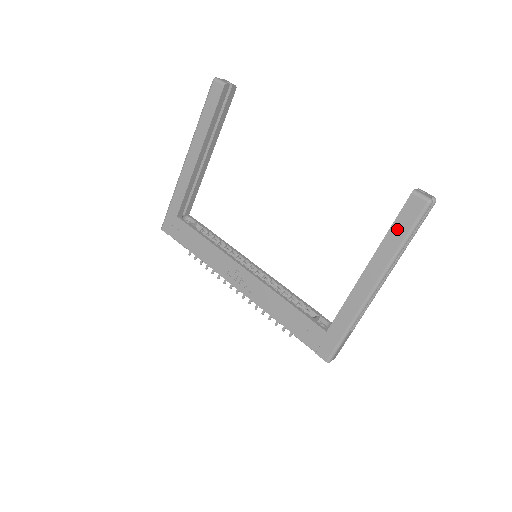
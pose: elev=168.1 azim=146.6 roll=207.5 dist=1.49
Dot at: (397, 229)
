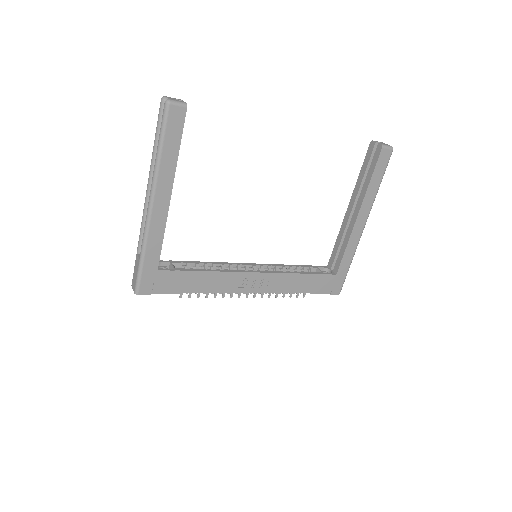
Dot at: (376, 177)
